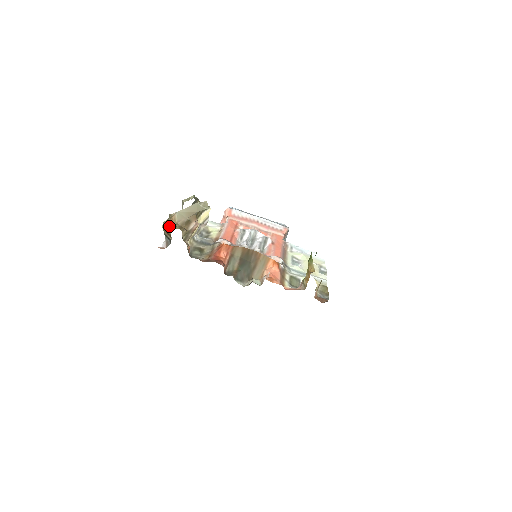
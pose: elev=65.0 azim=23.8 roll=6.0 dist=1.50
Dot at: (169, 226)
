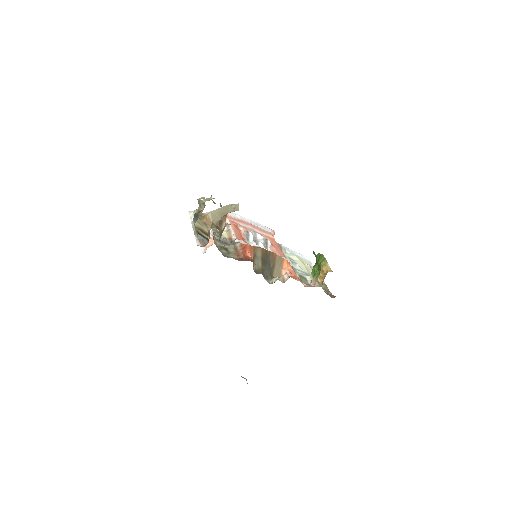
Dot at: (205, 225)
